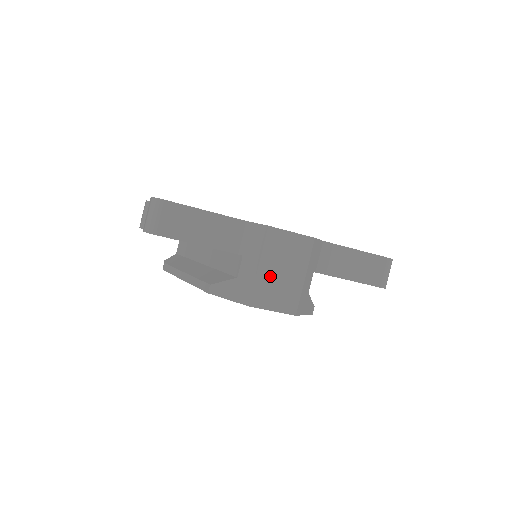
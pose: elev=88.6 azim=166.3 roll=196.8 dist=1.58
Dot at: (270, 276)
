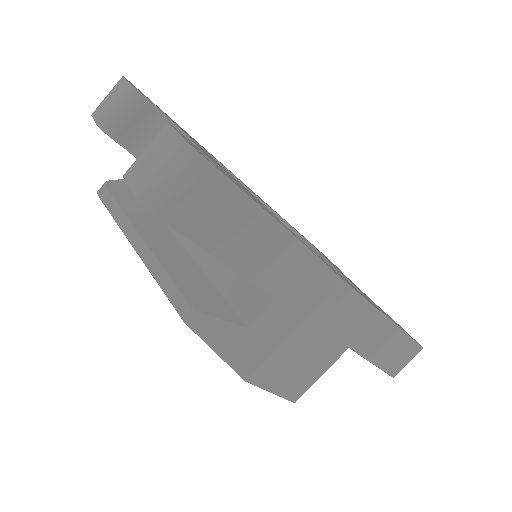
Dot at: (298, 348)
